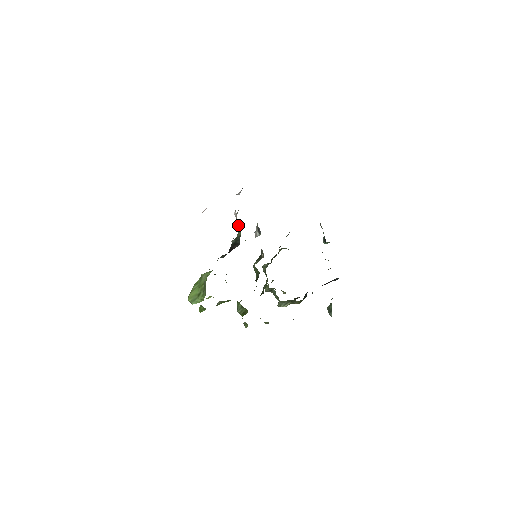
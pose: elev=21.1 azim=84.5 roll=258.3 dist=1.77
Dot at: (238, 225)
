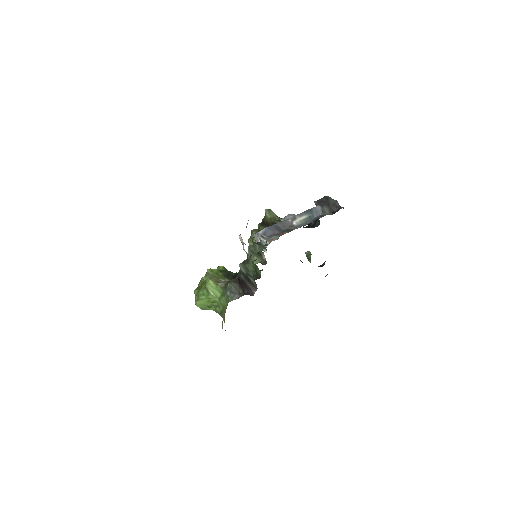
Dot at: occluded
